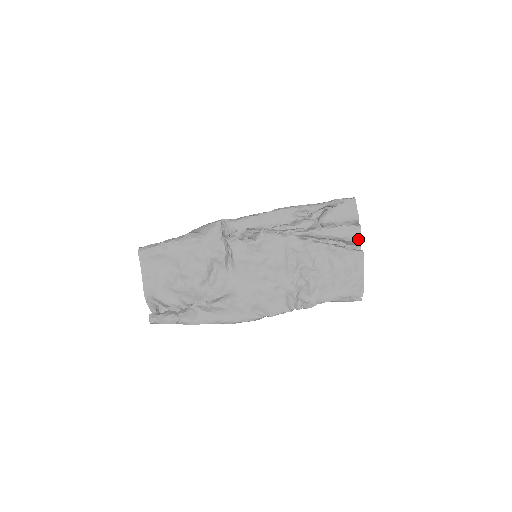
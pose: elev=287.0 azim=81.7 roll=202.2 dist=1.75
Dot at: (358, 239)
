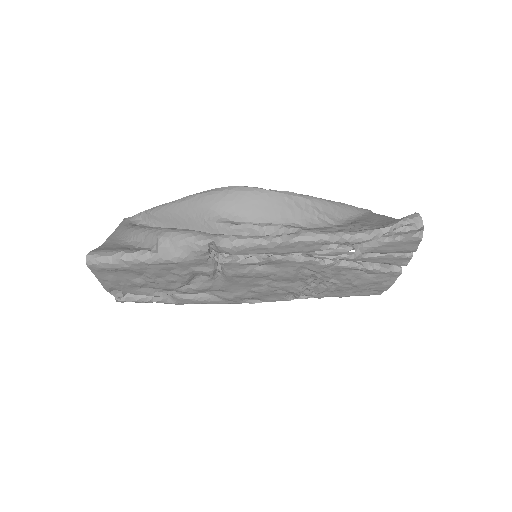
Dot at: (402, 265)
